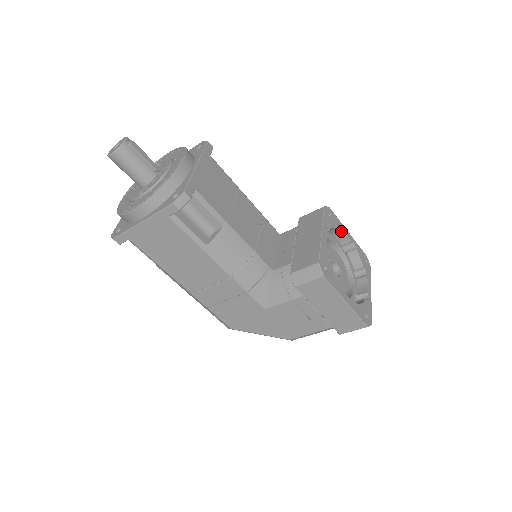
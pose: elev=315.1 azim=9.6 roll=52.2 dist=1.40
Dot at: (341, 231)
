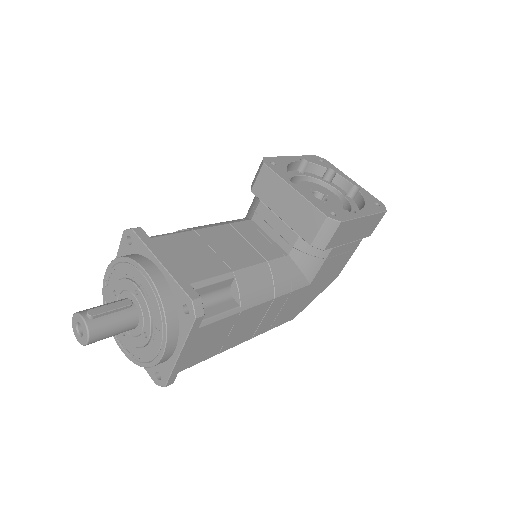
Dot at: (289, 164)
